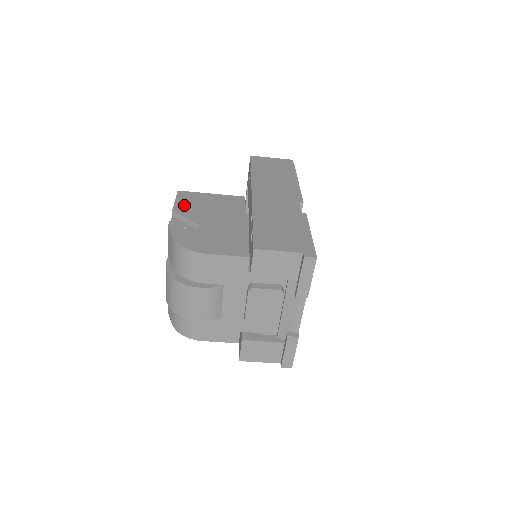
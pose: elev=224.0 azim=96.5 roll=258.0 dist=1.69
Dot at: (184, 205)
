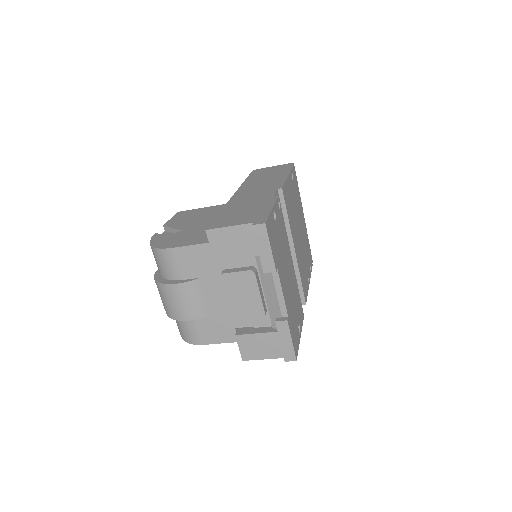
Dot at: (176, 220)
